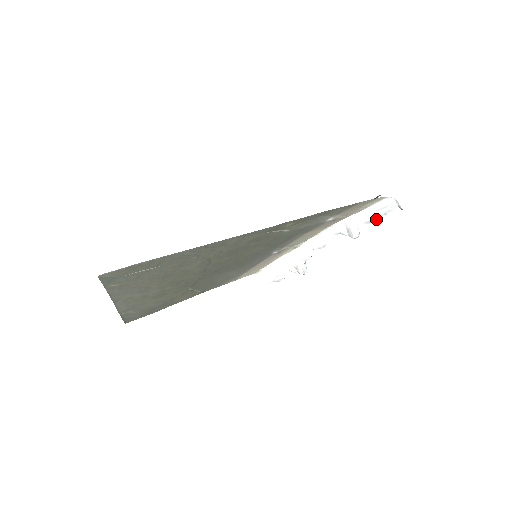
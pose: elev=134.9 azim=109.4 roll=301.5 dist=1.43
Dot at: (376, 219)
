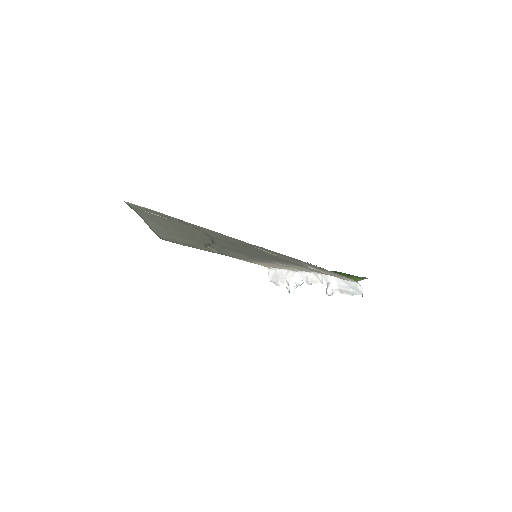
Dot at: (346, 293)
